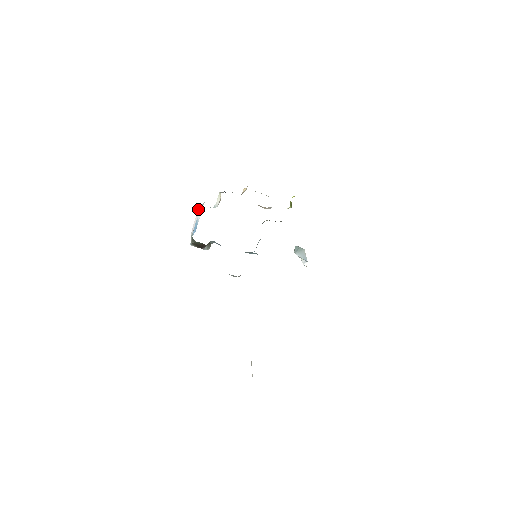
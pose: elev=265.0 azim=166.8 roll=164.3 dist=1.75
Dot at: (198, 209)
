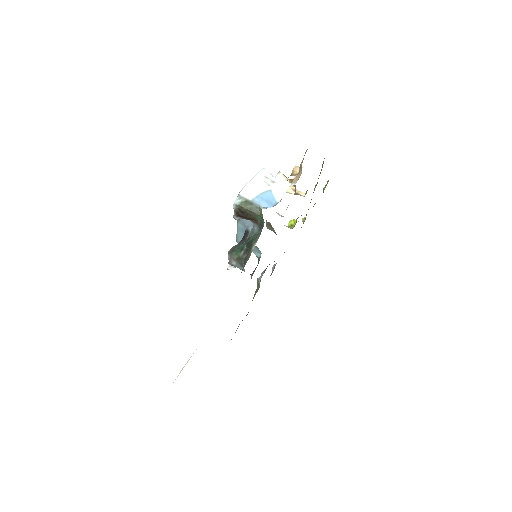
Dot at: (264, 173)
